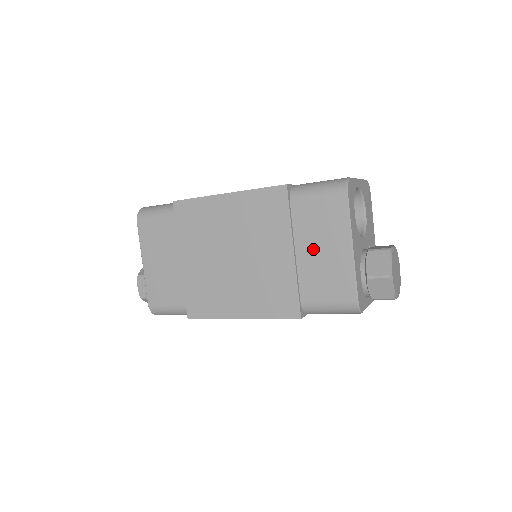
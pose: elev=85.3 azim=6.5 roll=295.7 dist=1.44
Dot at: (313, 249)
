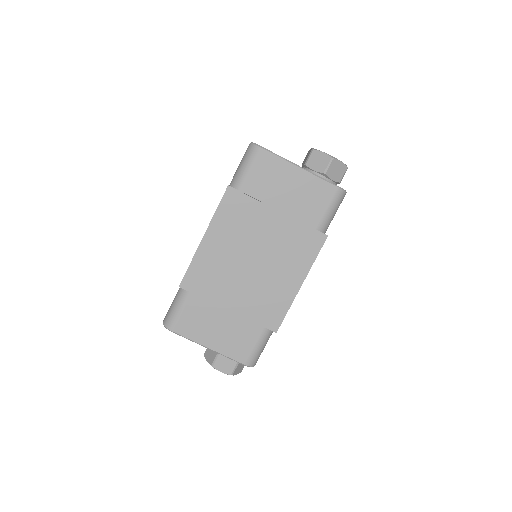
Dot at: (285, 196)
